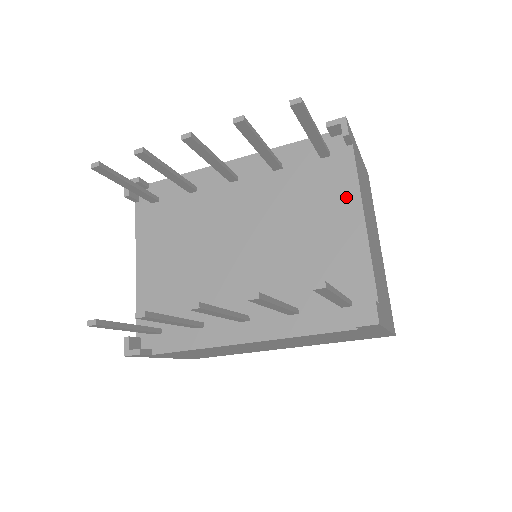
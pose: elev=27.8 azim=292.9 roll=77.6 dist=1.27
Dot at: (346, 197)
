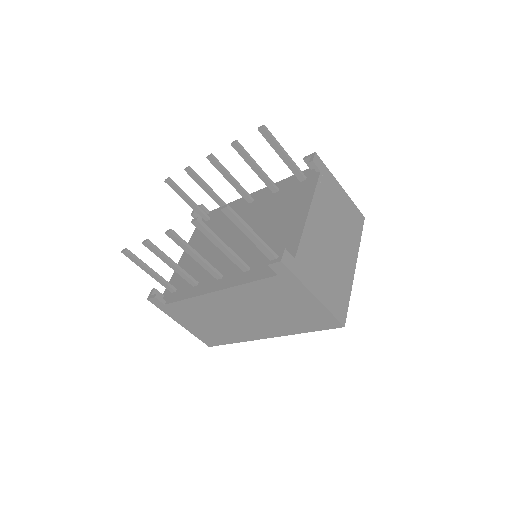
Dot at: (304, 200)
